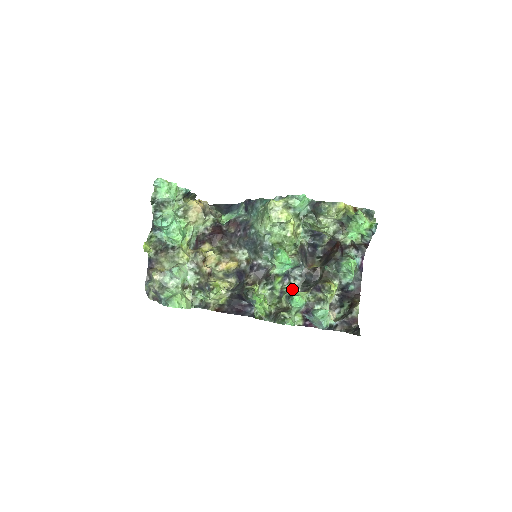
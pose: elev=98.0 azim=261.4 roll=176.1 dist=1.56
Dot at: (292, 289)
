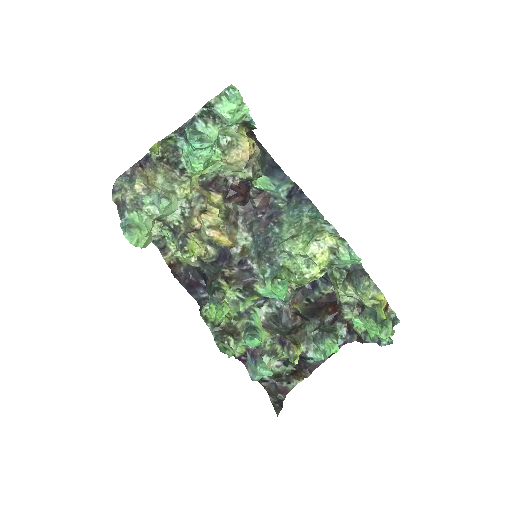
Dot at: (259, 317)
